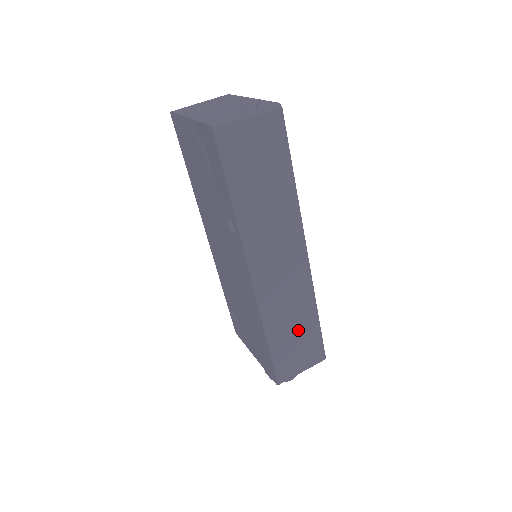
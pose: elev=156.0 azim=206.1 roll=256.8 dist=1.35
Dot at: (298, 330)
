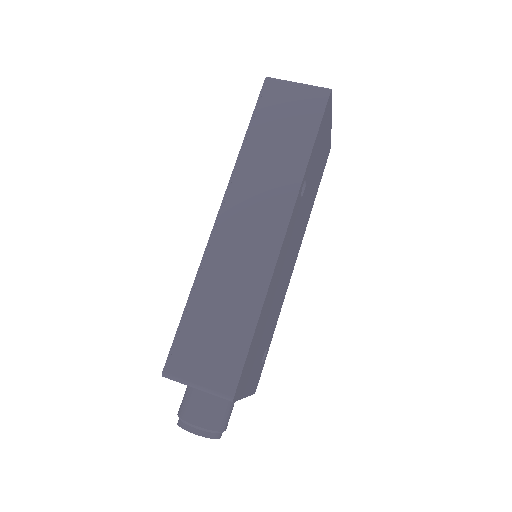
Dot at: (226, 319)
